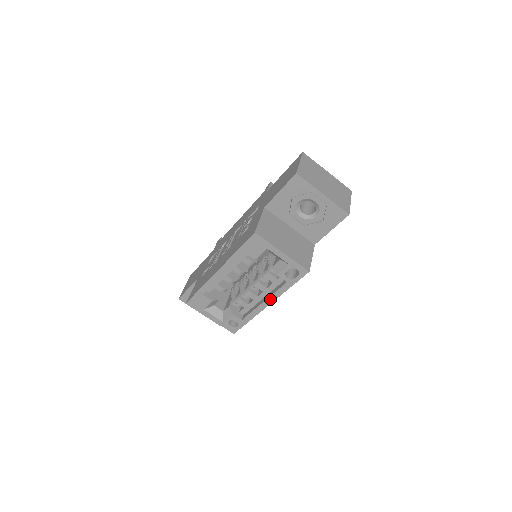
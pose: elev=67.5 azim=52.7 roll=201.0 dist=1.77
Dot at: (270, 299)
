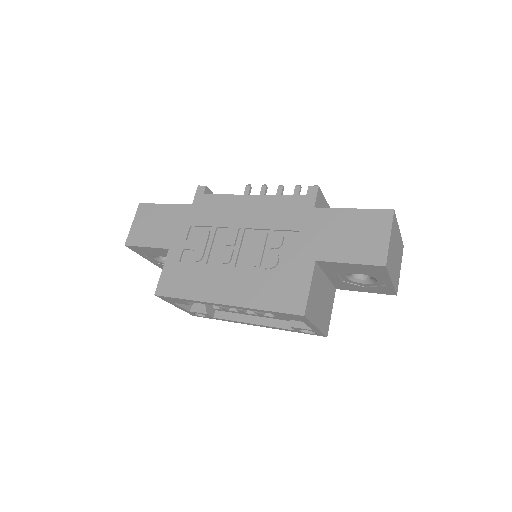
Dot at: (262, 326)
